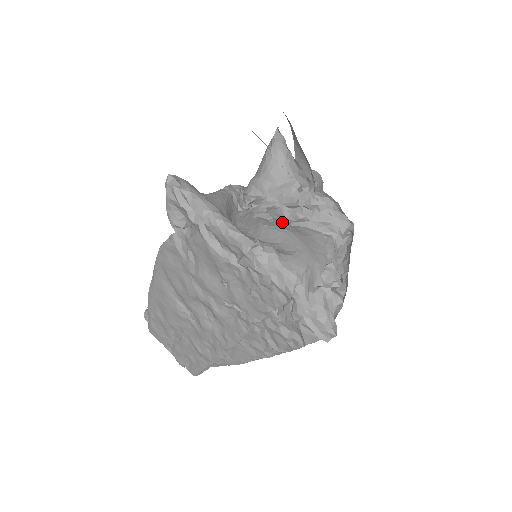
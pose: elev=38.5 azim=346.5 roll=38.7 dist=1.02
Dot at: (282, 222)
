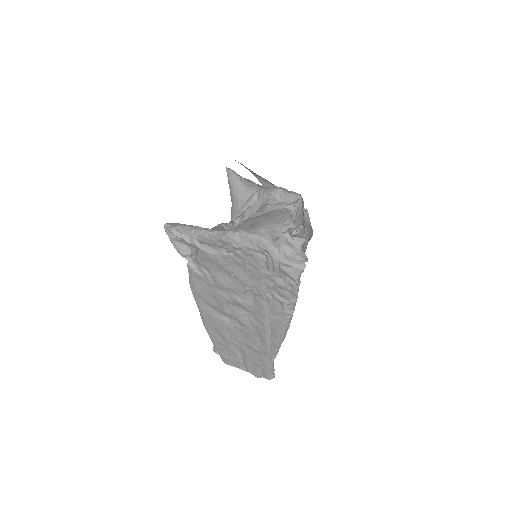
Dot at: occluded
